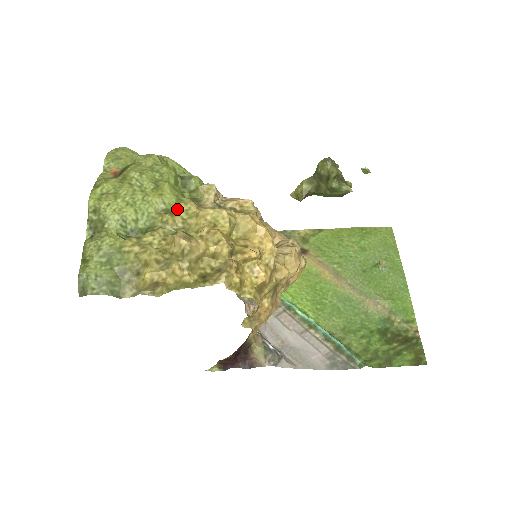
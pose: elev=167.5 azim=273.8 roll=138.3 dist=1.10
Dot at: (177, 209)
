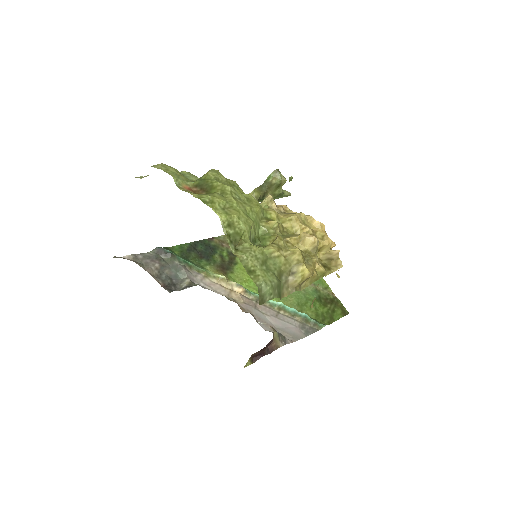
Dot at: (271, 216)
